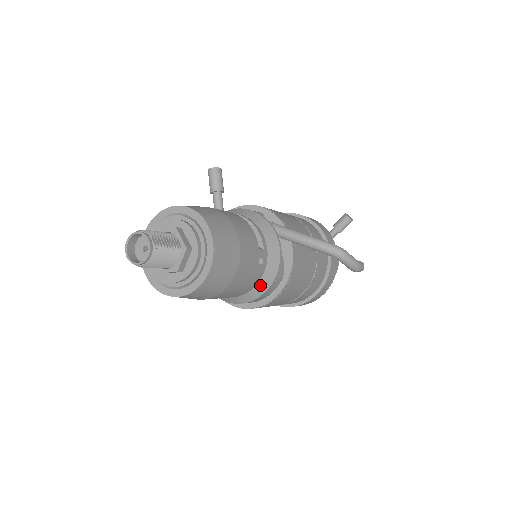
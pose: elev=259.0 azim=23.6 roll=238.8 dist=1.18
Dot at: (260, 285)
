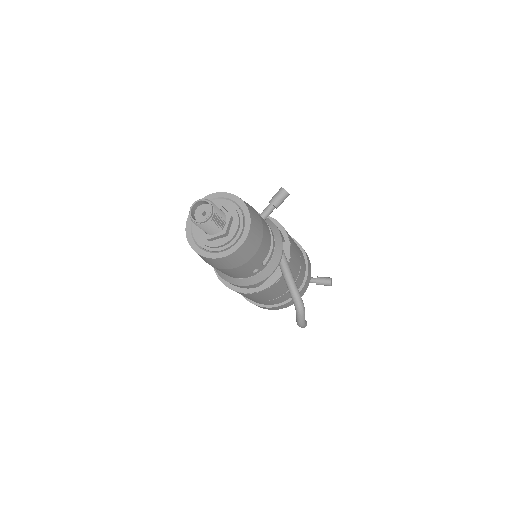
Dot at: (241, 280)
